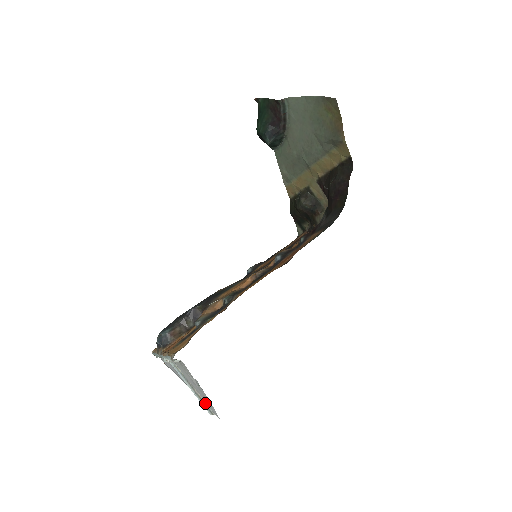
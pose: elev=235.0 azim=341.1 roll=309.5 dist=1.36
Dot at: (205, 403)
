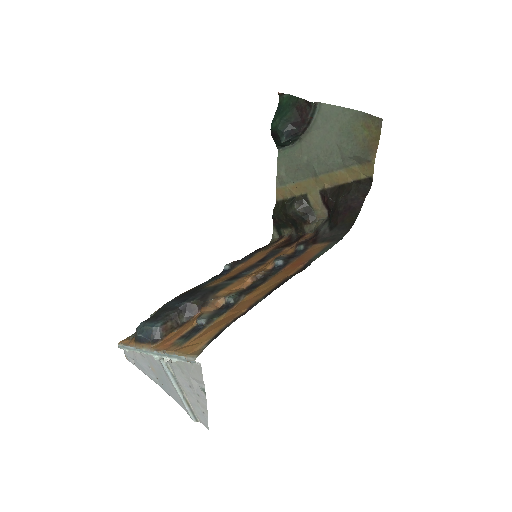
Dot at: (192, 408)
